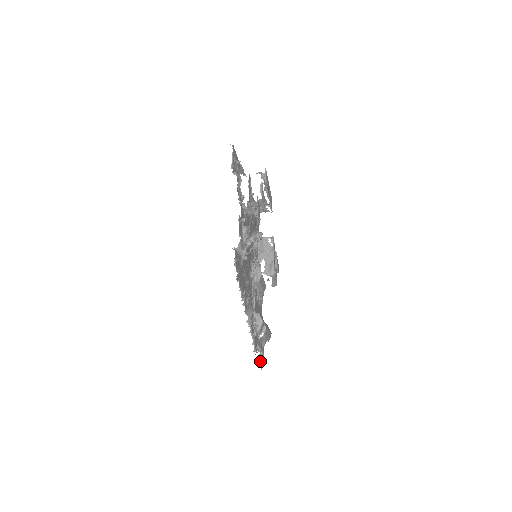
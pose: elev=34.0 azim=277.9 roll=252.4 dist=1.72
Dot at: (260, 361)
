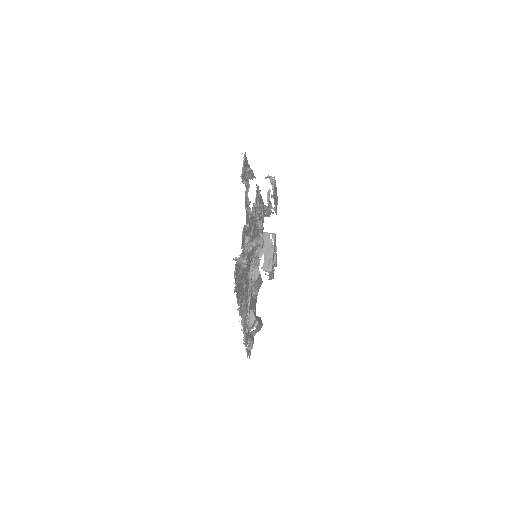
Dot at: (249, 351)
